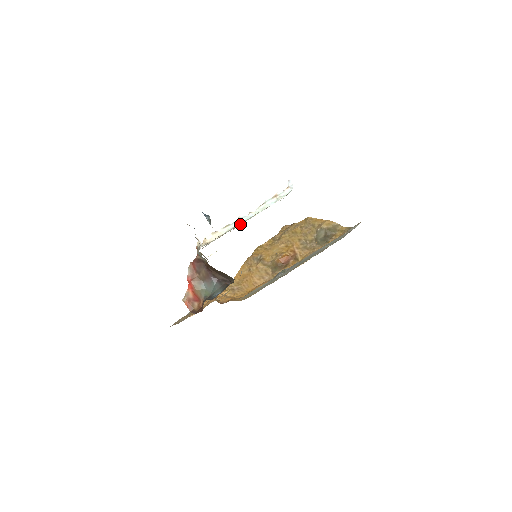
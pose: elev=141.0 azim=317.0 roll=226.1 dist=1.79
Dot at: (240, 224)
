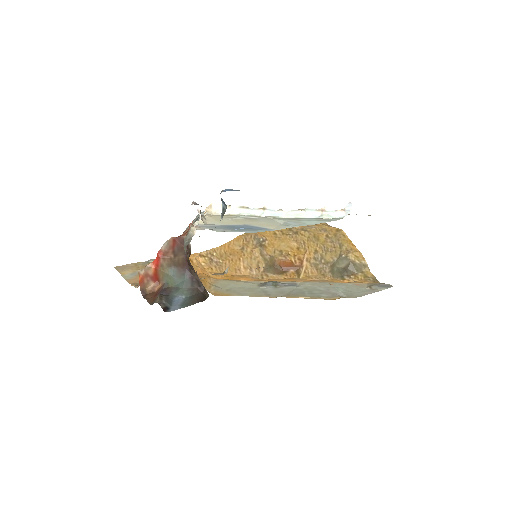
Dot at: (261, 216)
